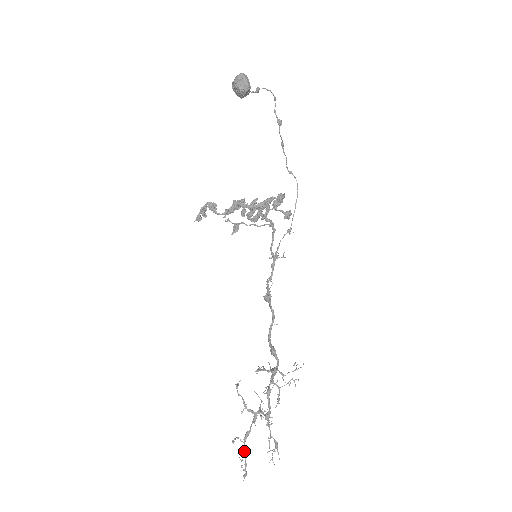
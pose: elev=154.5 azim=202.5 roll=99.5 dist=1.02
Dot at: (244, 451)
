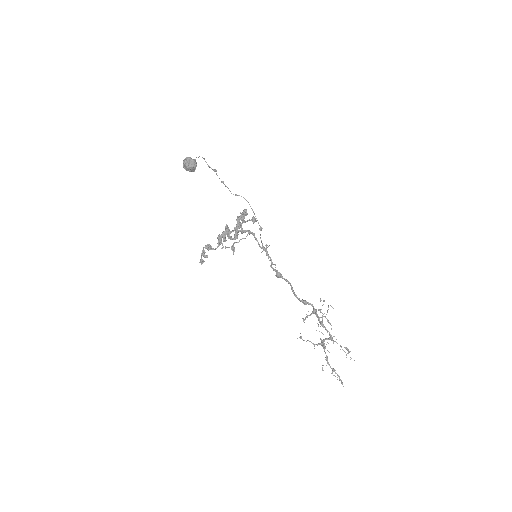
Dot at: (332, 369)
